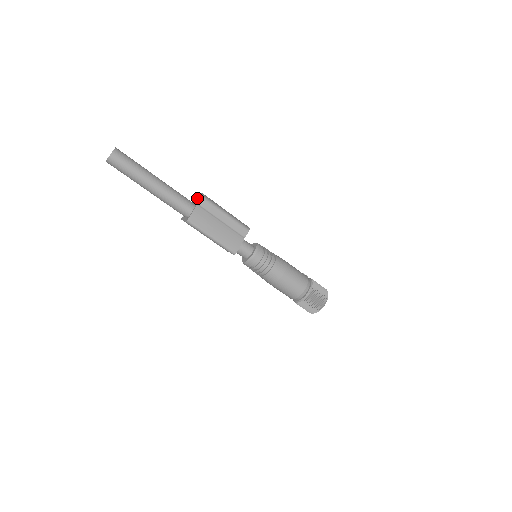
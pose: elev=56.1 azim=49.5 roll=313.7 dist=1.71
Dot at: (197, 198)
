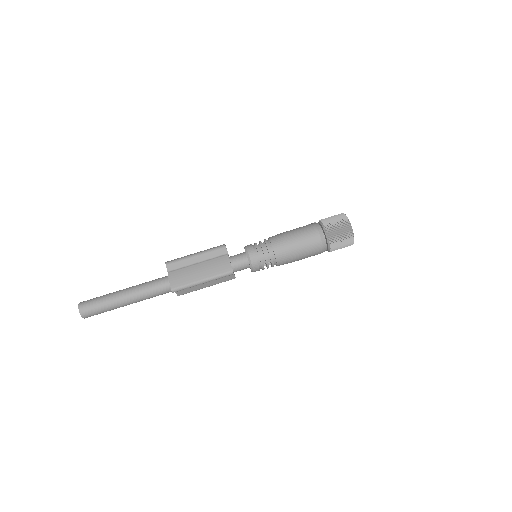
Dot at: occluded
